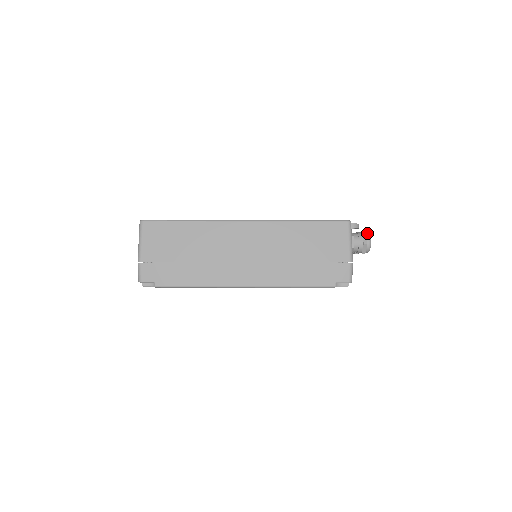
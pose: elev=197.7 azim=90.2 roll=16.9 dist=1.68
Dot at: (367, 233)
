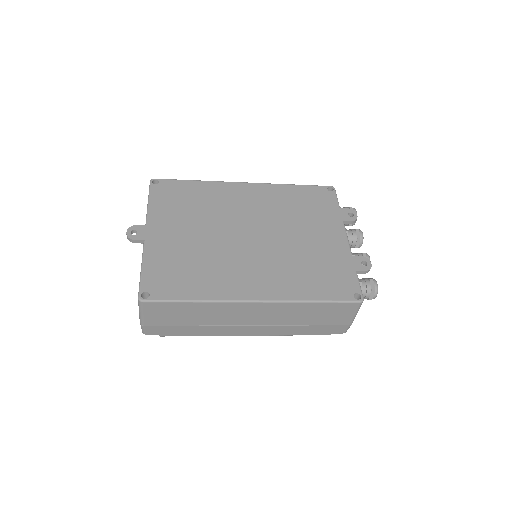
Dot at: (376, 288)
